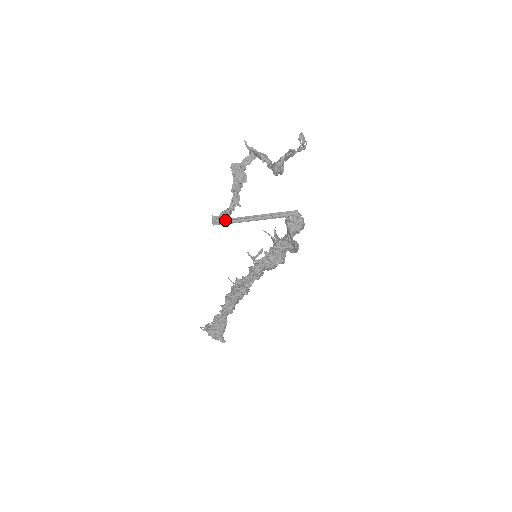
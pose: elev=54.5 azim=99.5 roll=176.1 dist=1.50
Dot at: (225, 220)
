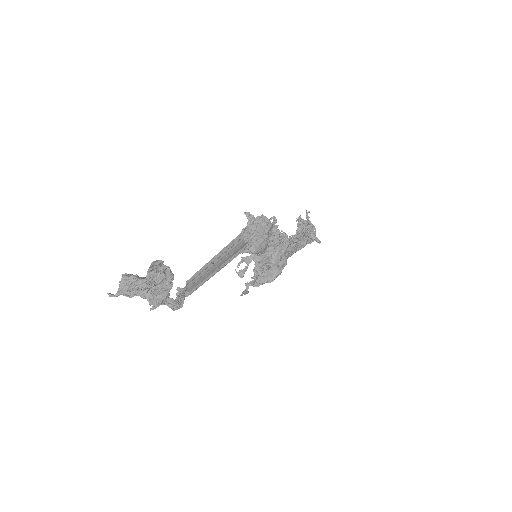
Dot at: (190, 283)
